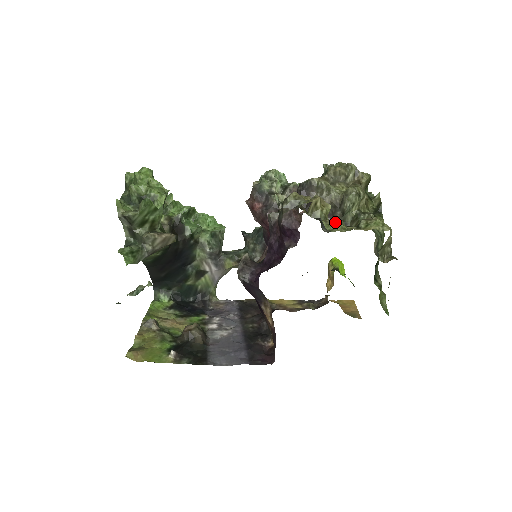
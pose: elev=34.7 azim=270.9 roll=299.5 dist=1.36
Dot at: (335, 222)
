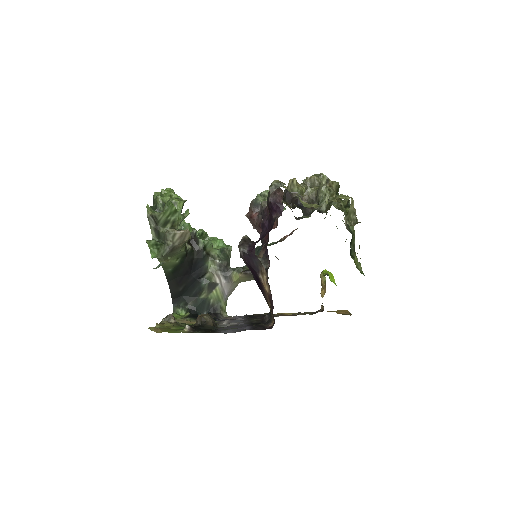
Dot at: (311, 204)
